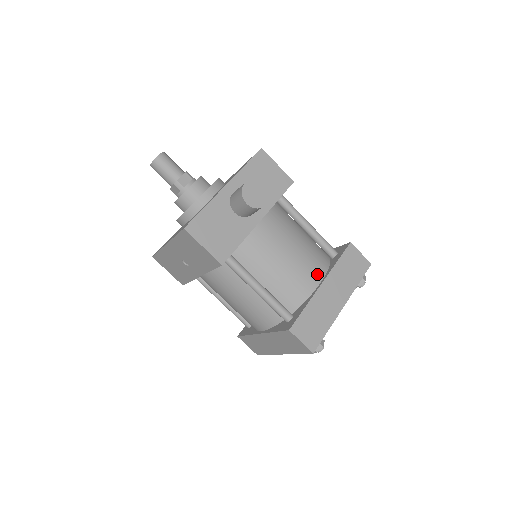
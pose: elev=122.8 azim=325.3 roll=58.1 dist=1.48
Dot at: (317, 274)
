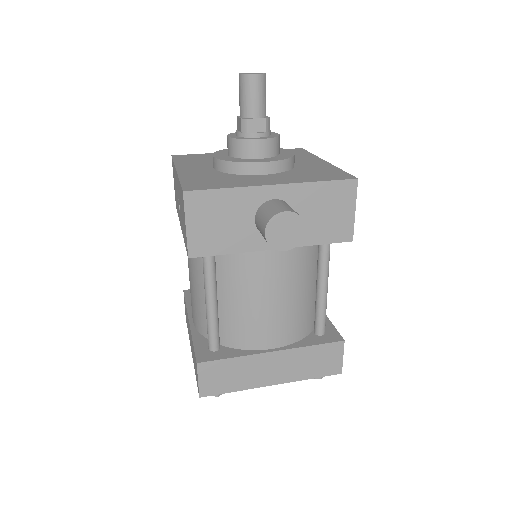
Dot at: (279, 339)
